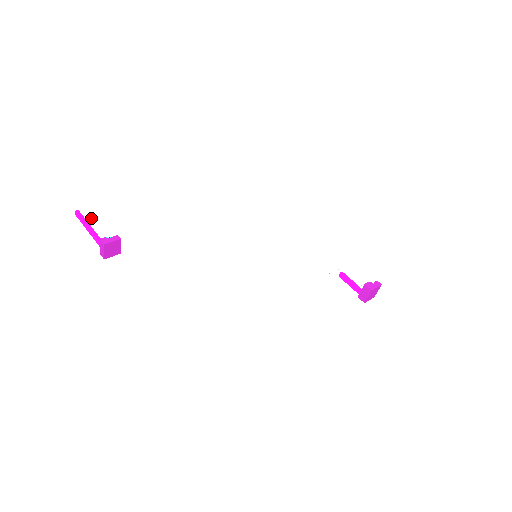
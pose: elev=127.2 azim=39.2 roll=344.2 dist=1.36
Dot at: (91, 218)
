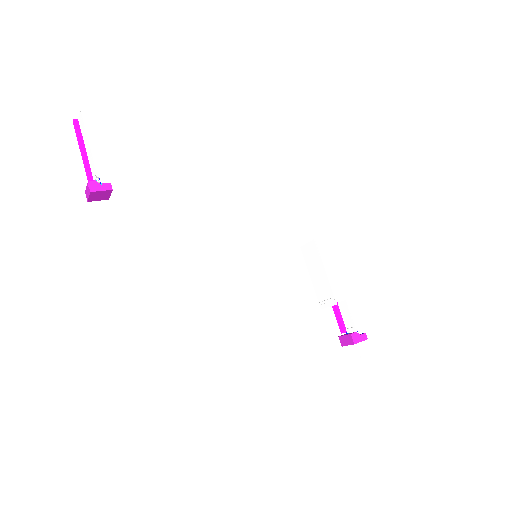
Dot at: (88, 144)
